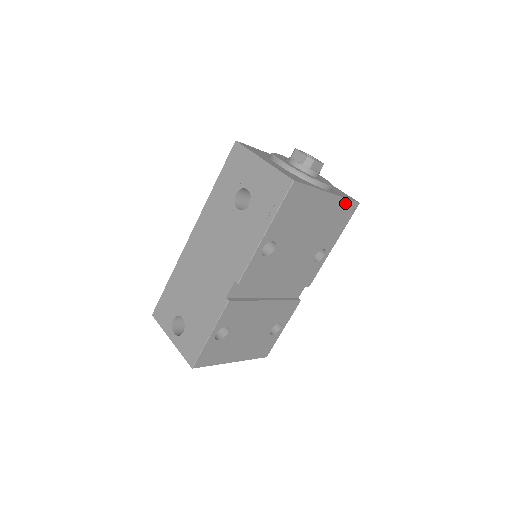
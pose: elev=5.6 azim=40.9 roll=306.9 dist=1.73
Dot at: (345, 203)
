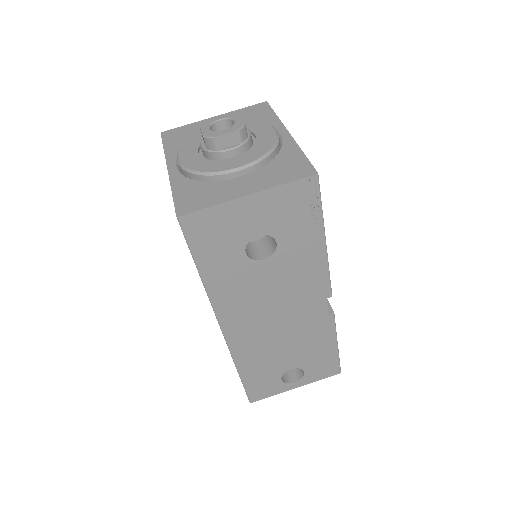
Dot at: occluded
